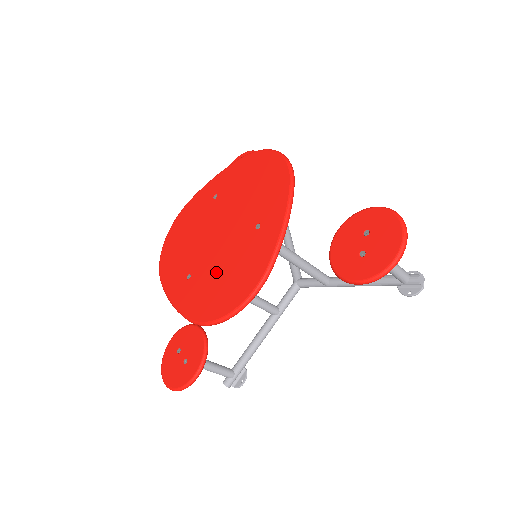
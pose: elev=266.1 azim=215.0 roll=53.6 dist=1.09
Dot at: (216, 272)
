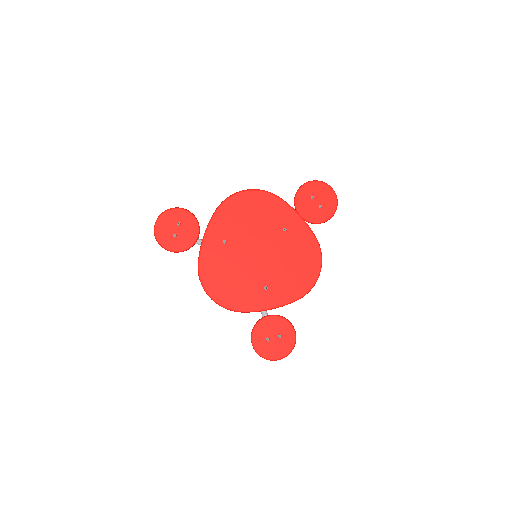
Dot at: (285, 268)
